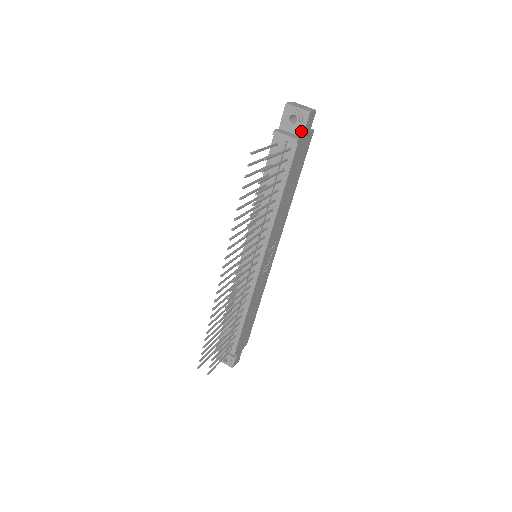
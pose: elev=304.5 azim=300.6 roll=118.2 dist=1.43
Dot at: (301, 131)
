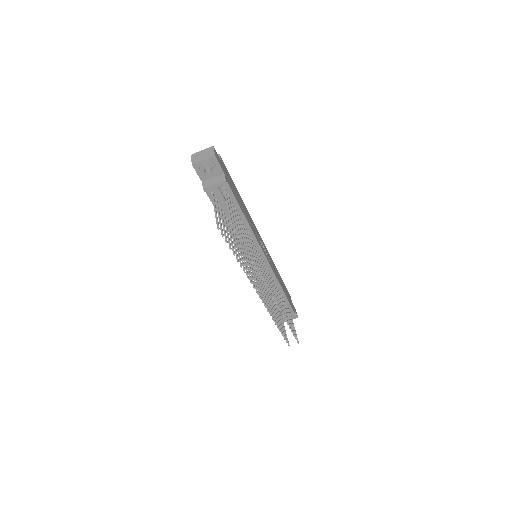
Dot at: (220, 171)
